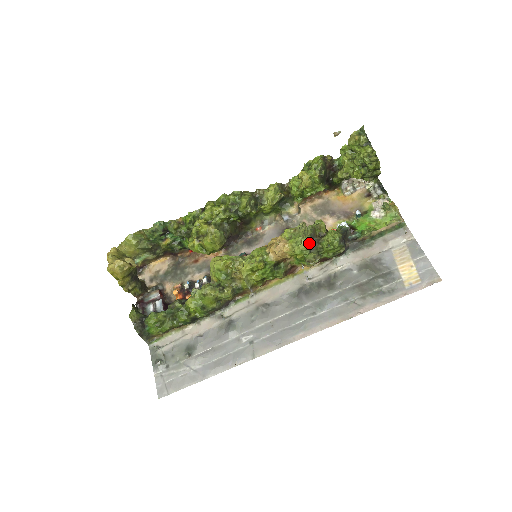
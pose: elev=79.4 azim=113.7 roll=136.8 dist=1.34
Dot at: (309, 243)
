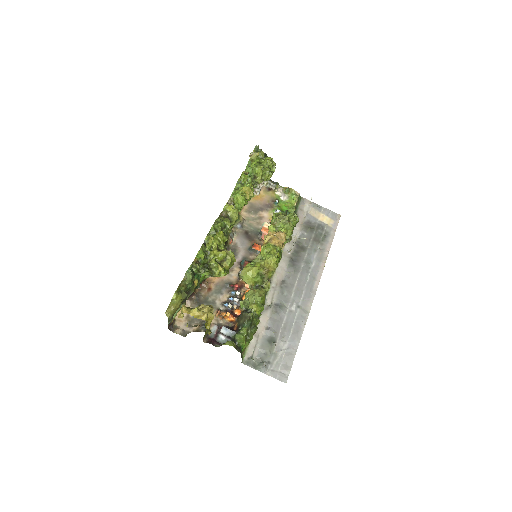
Dot at: occluded
